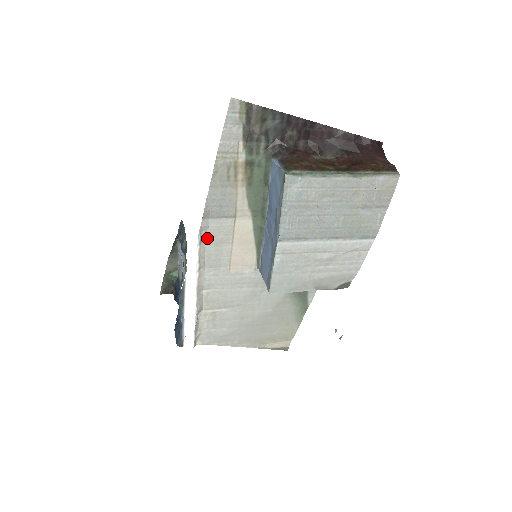
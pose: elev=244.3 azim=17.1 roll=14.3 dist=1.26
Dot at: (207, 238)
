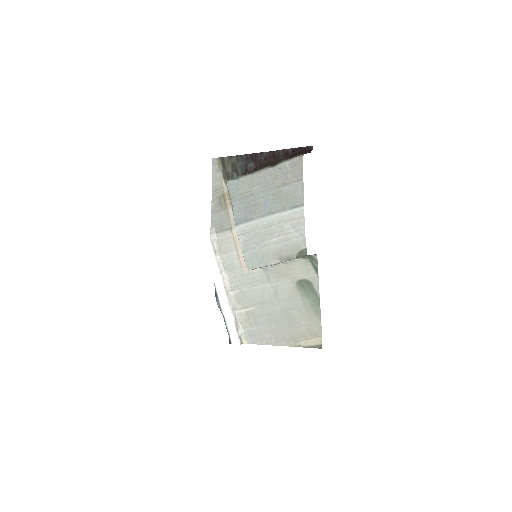
Dot at: (219, 248)
